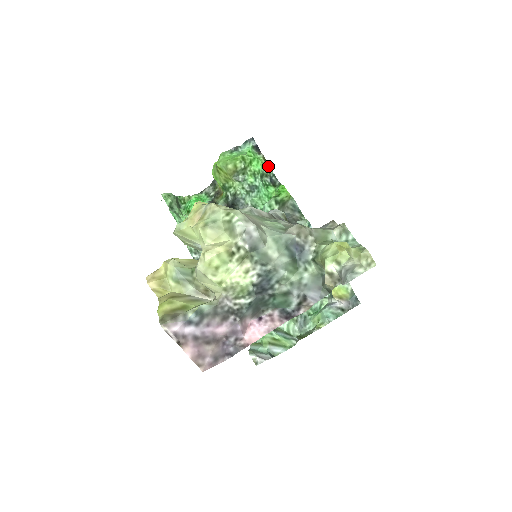
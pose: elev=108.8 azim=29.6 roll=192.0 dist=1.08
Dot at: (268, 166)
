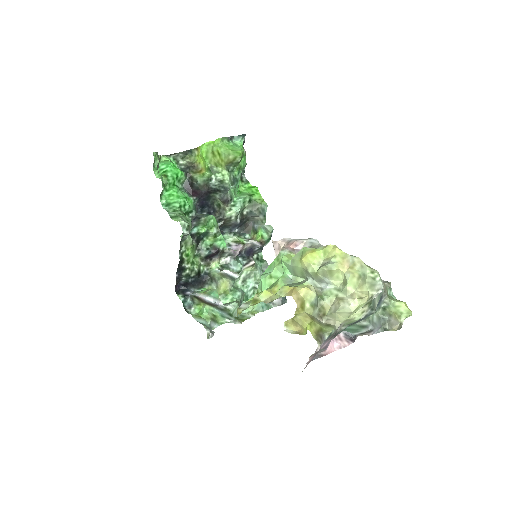
Dot at: occluded
